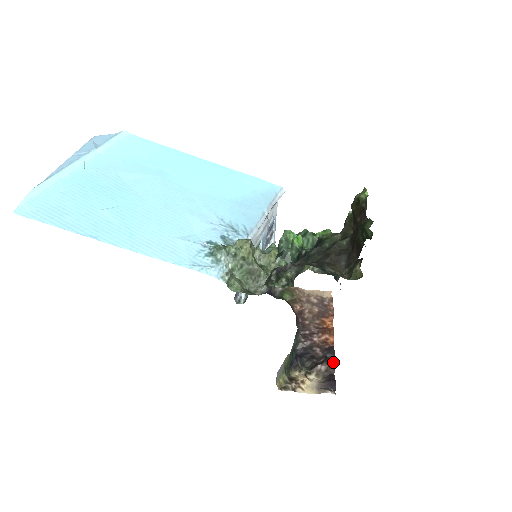
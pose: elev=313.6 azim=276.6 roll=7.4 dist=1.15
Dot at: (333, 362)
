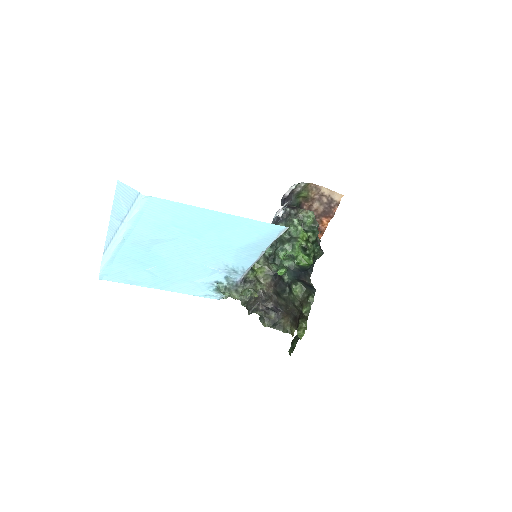
Dot at: occluded
